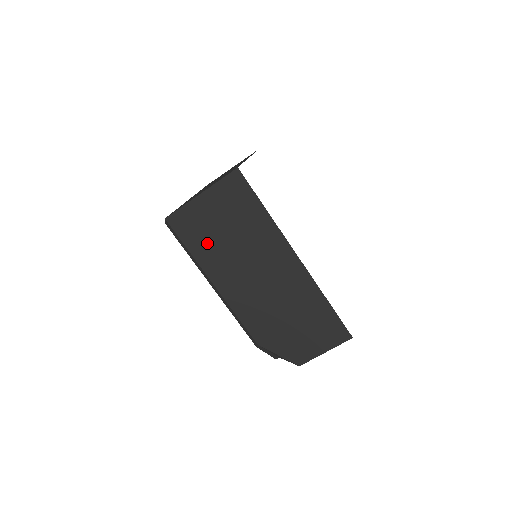
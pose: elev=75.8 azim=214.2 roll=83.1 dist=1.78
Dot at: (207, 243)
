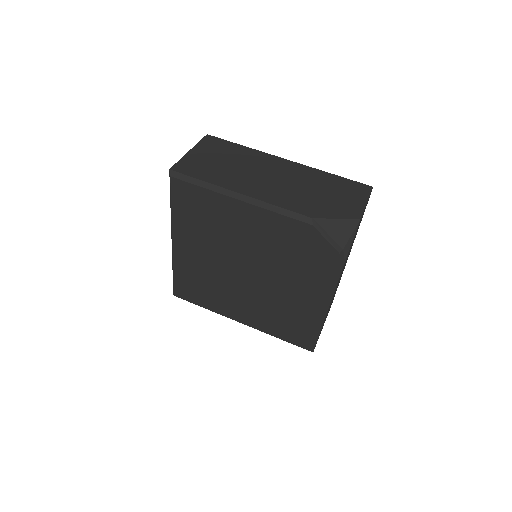
Dot at: (214, 172)
